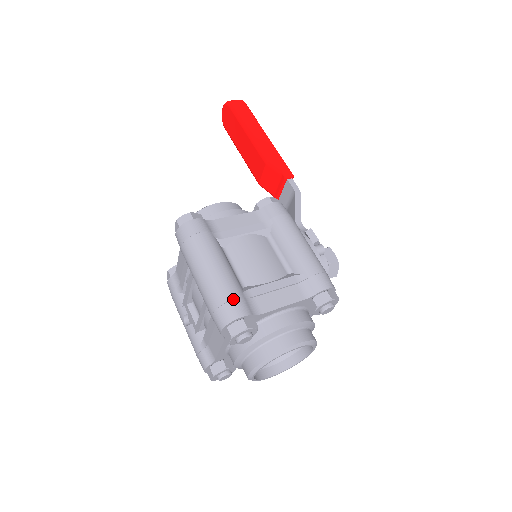
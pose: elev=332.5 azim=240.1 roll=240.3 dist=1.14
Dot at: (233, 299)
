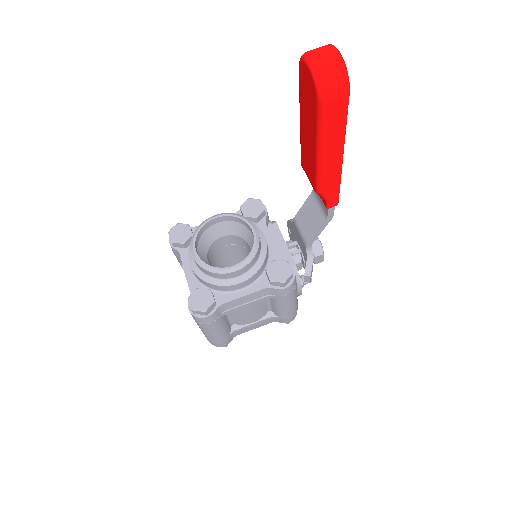
Dot at: (222, 343)
